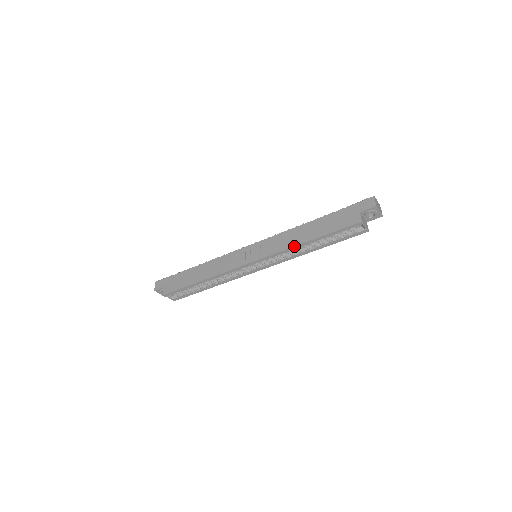
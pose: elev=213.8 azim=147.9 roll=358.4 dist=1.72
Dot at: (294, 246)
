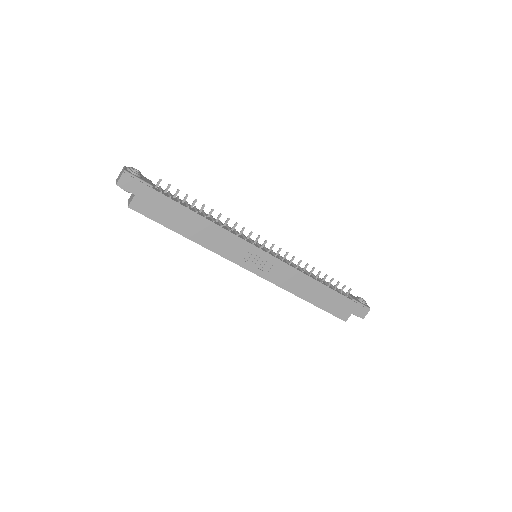
Dot at: occluded
